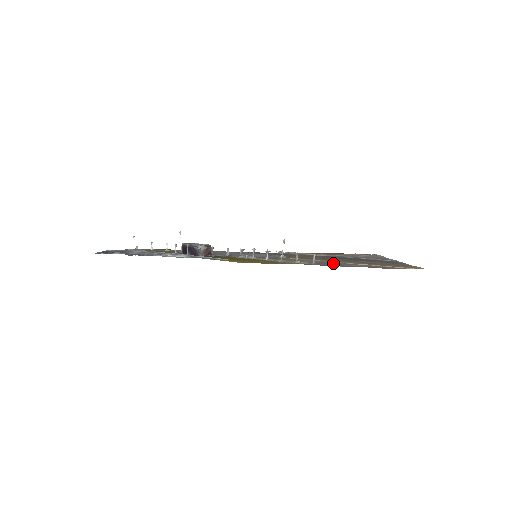
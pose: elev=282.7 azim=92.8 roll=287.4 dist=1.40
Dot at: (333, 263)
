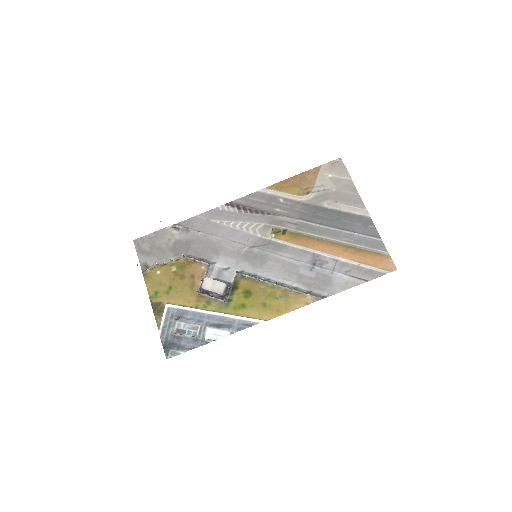
Dot at: (327, 271)
